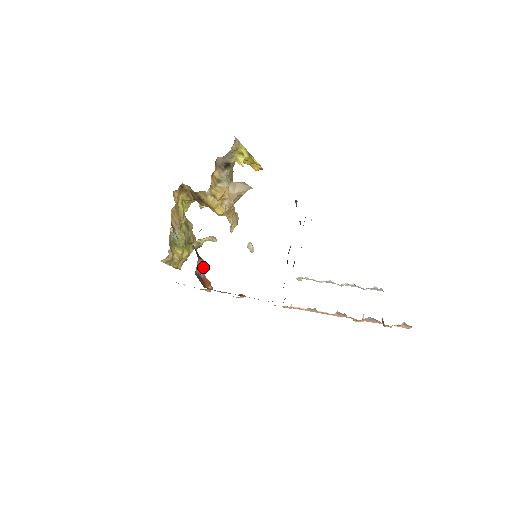
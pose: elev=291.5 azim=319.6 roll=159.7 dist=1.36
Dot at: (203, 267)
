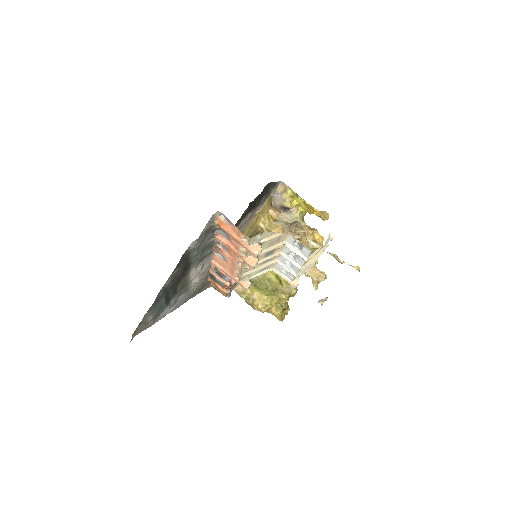
Dot at: occluded
